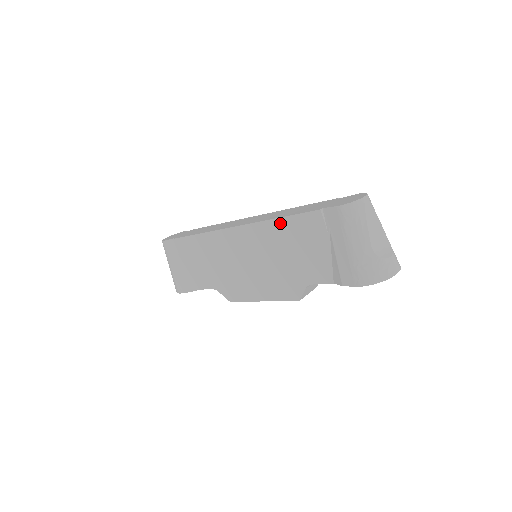
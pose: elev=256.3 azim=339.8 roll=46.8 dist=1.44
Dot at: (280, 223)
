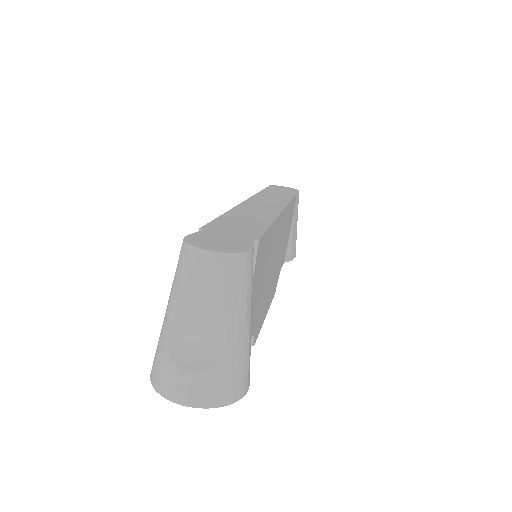
Dot at: occluded
